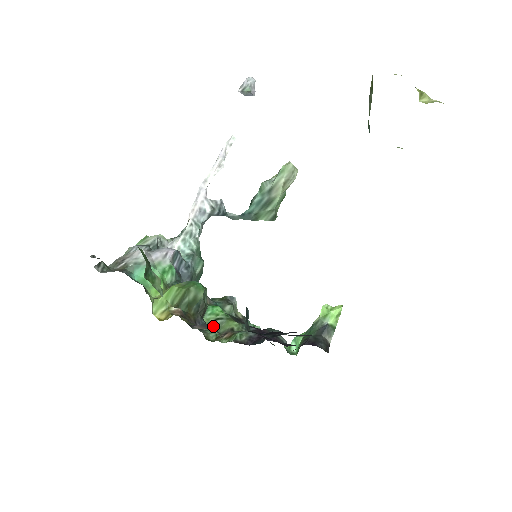
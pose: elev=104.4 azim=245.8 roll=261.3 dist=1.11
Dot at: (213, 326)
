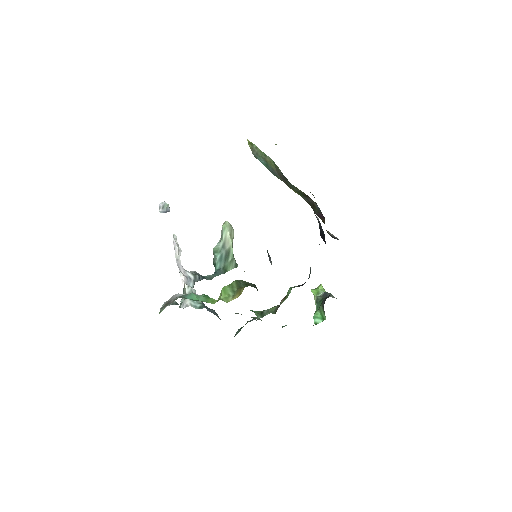
Dot at: (265, 314)
